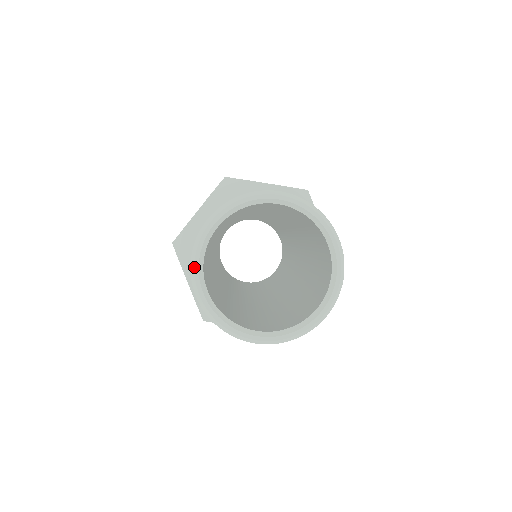
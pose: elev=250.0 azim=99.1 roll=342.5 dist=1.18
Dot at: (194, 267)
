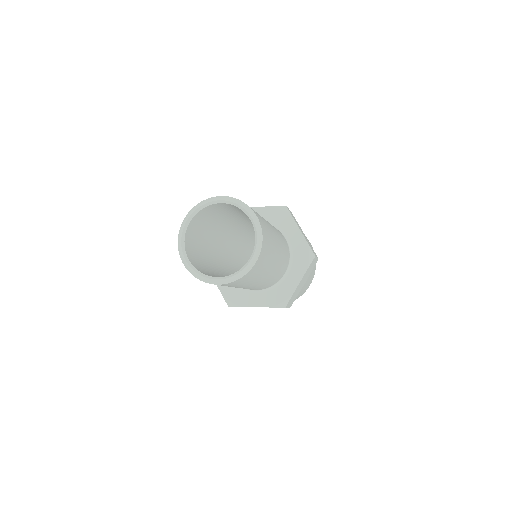
Dot at: (195, 207)
